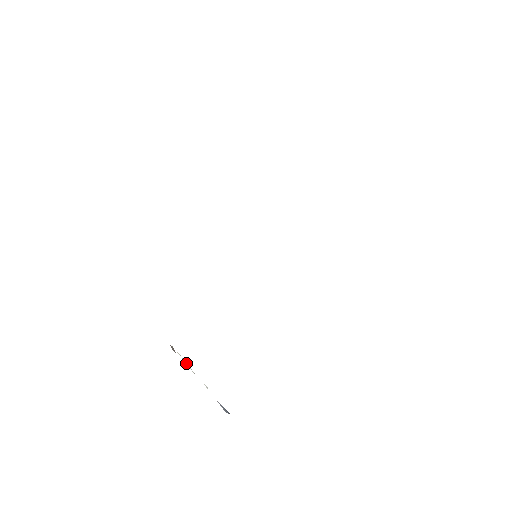
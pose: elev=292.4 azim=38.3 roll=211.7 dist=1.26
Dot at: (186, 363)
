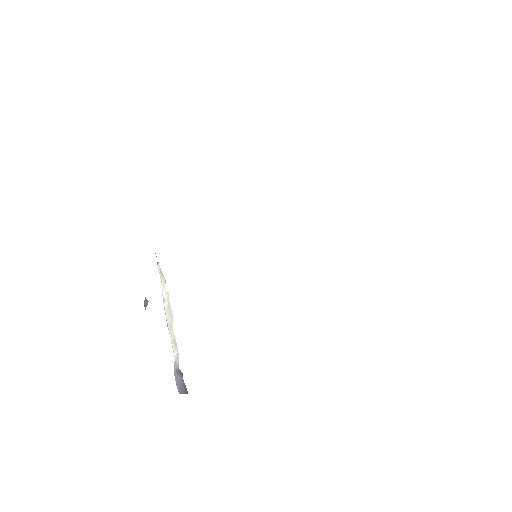
Dot at: (169, 309)
